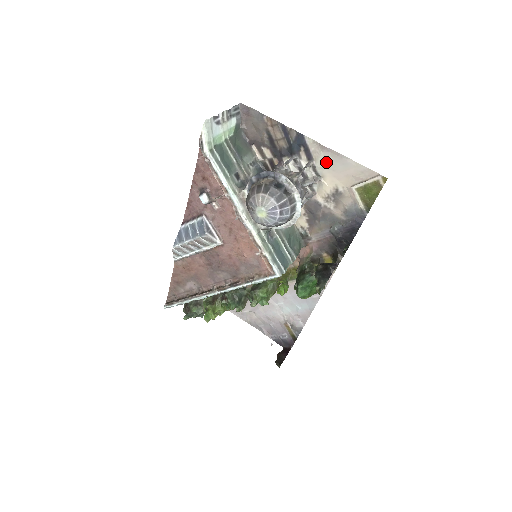
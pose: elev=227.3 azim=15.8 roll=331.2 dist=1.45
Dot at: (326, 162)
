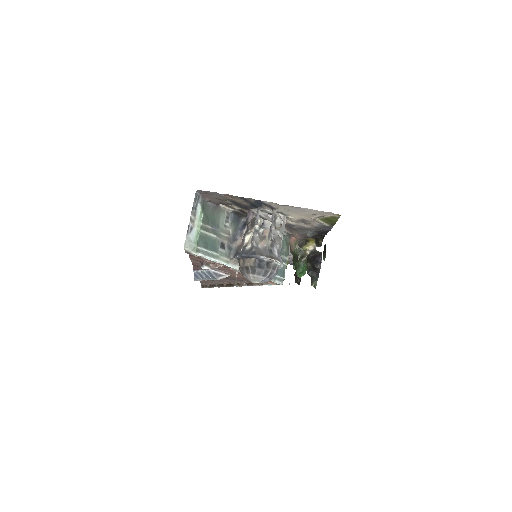
Dot at: (287, 210)
